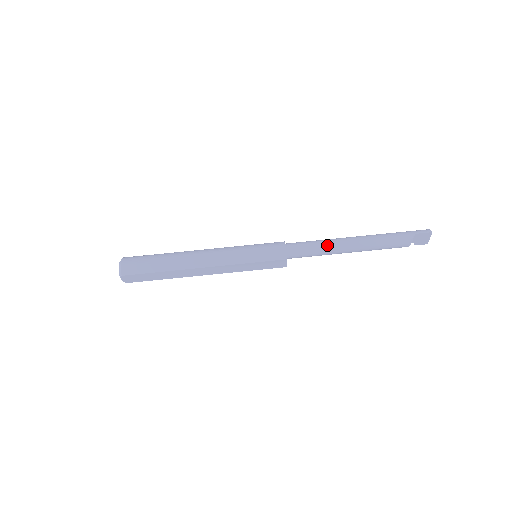
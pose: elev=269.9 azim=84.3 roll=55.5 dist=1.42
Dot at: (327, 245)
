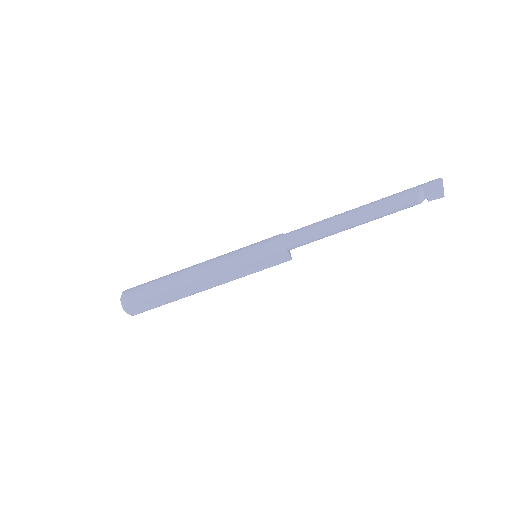
Dot at: (326, 223)
